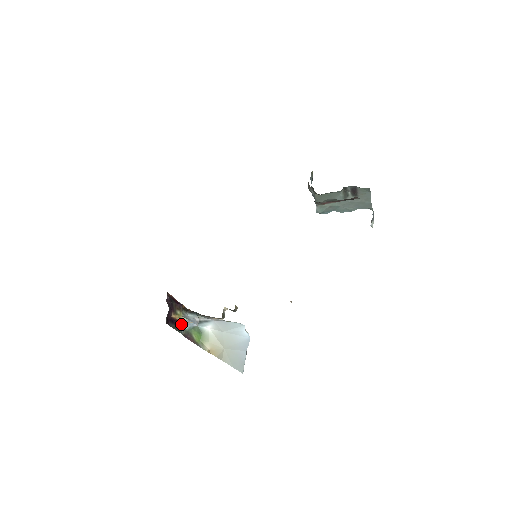
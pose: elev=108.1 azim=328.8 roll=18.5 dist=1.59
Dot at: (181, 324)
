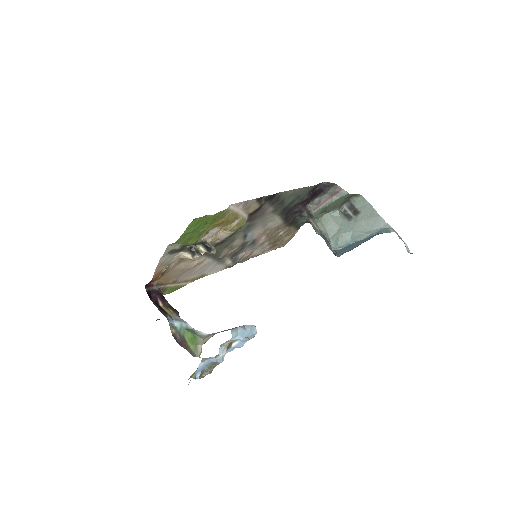
Dot at: (170, 317)
